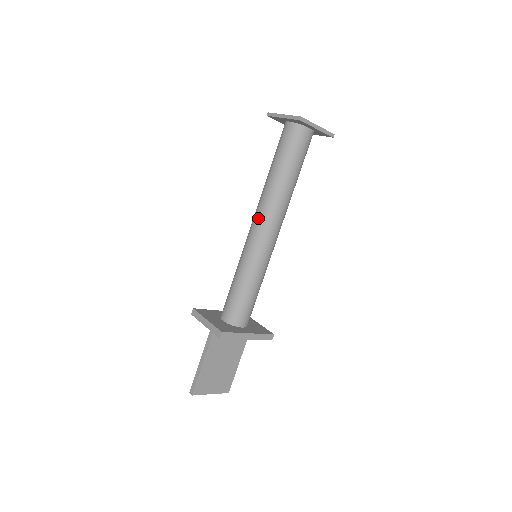
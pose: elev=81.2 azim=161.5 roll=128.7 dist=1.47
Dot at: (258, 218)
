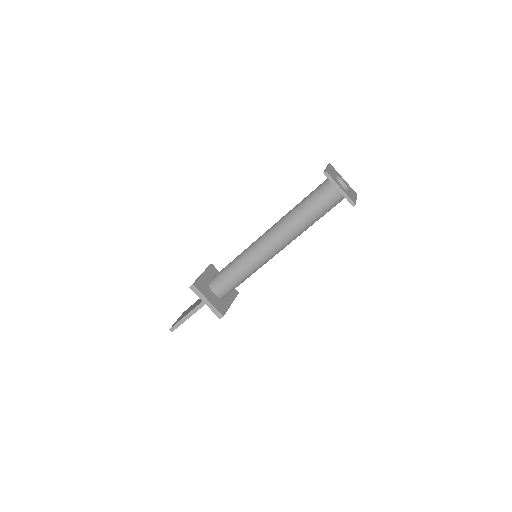
Dot at: (276, 243)
